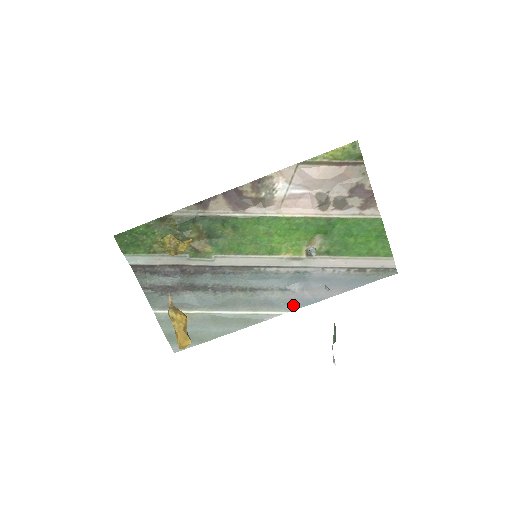
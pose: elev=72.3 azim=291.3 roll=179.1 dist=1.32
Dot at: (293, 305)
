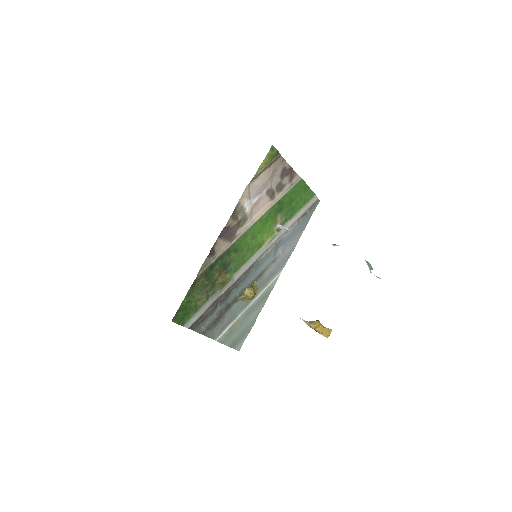
Dot at: (283, 264)
